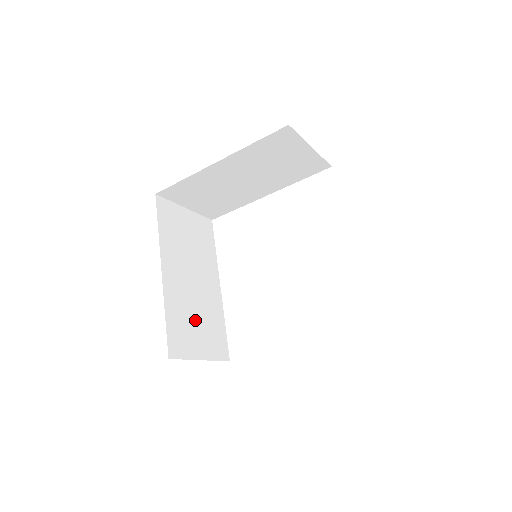
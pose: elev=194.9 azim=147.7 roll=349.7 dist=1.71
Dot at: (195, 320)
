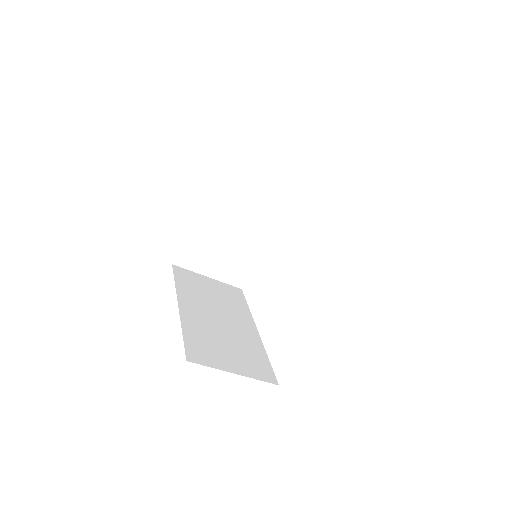
Dot at: (223, 344)
